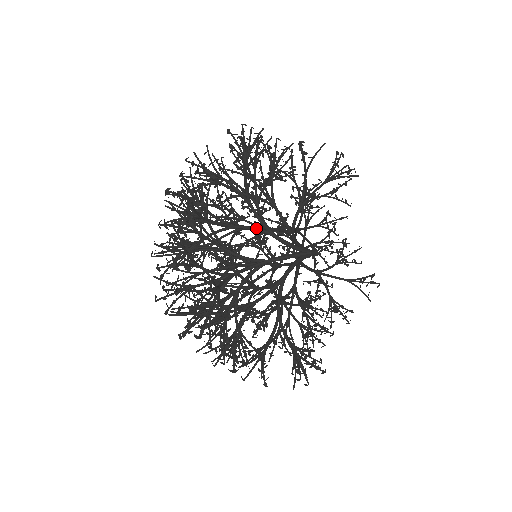
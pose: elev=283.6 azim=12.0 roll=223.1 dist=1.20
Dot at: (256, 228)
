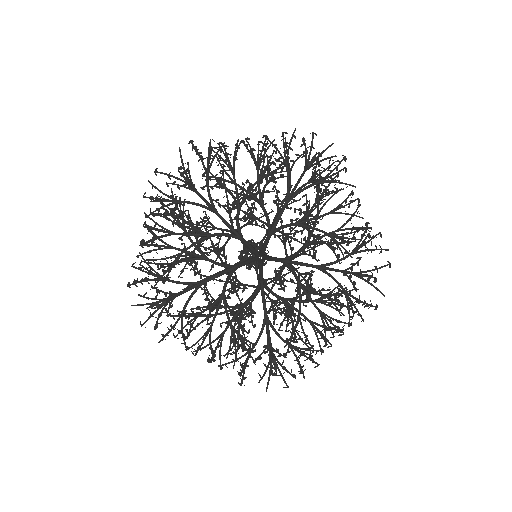
Dot at: (228, 234)
